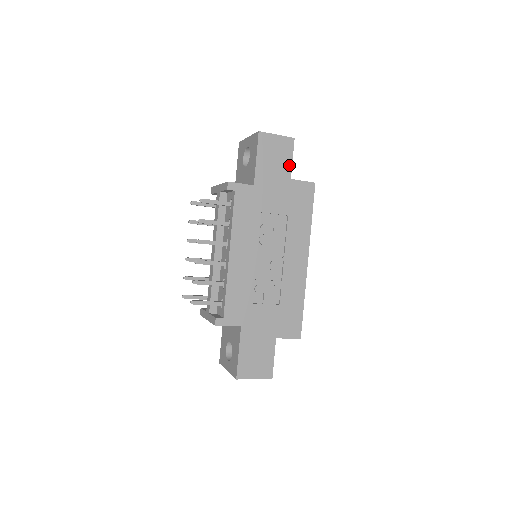
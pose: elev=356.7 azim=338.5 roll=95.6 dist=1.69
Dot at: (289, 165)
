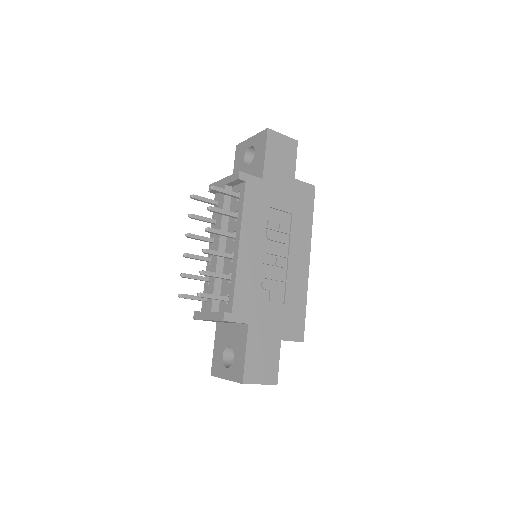
Dot at: (293, 165)
